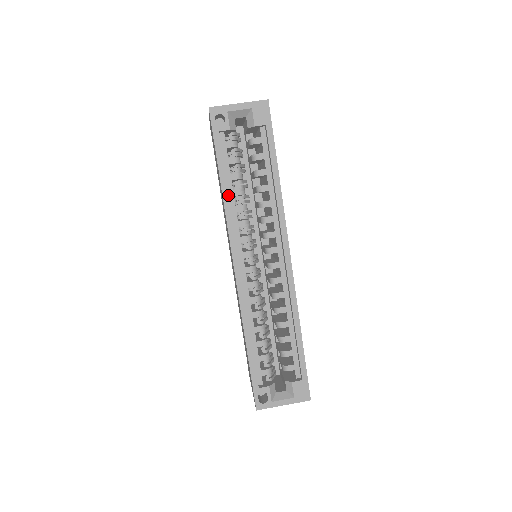
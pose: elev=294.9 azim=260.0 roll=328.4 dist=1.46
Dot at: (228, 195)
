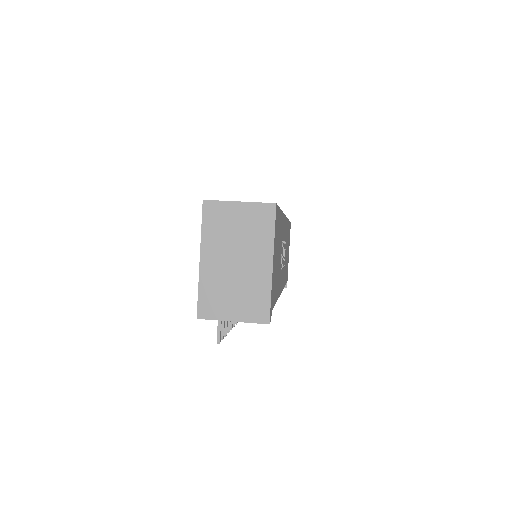
Dot at: occluded
